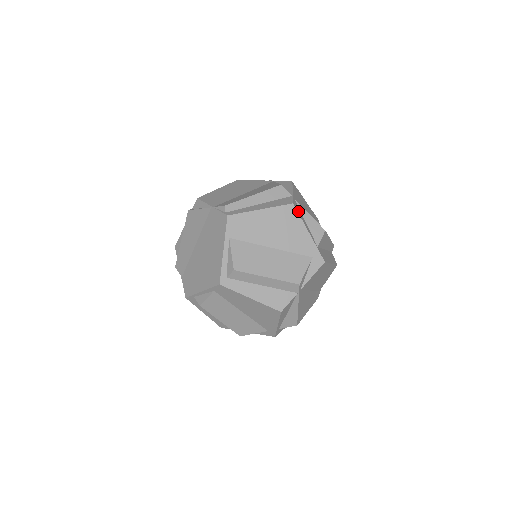
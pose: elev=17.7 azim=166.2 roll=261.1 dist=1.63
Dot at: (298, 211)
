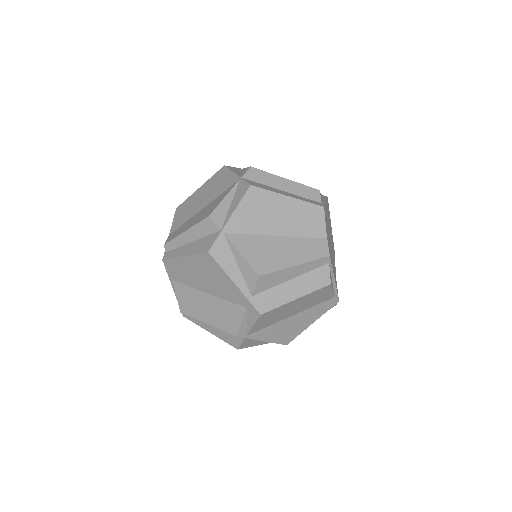
Dot at: (219, 257)
